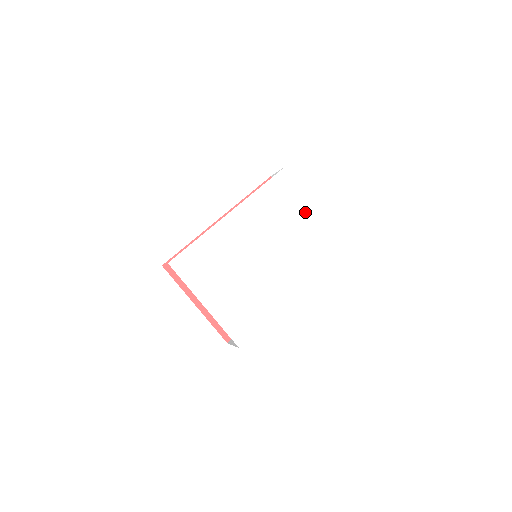
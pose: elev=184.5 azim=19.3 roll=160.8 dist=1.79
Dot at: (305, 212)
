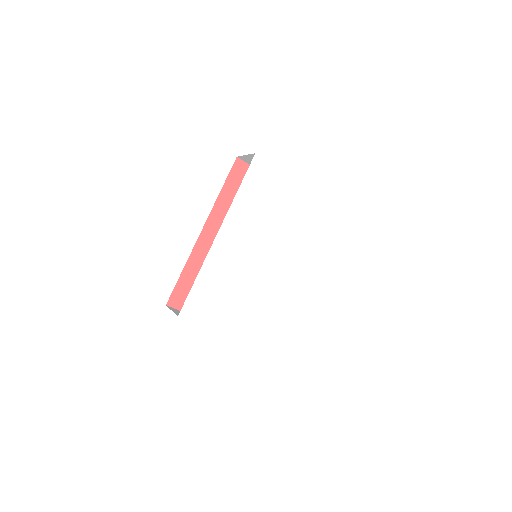
Dot at: (292, 193)
